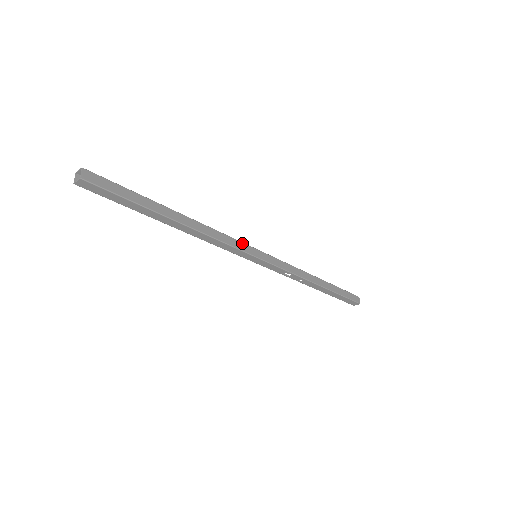
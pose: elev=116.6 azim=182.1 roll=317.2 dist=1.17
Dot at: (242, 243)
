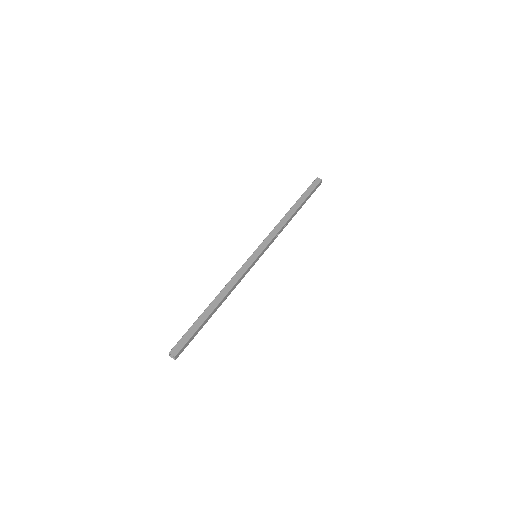
Dot at: (244, 264)
